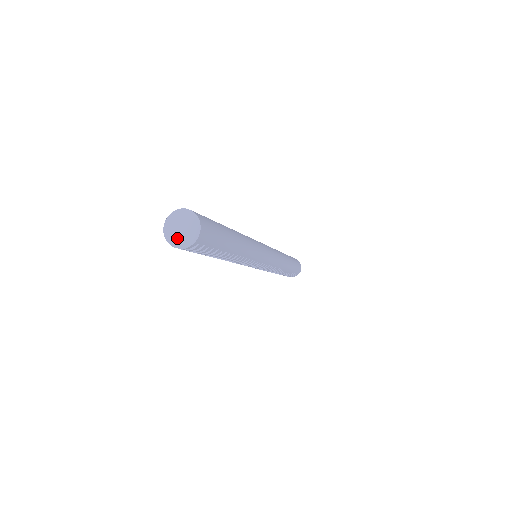
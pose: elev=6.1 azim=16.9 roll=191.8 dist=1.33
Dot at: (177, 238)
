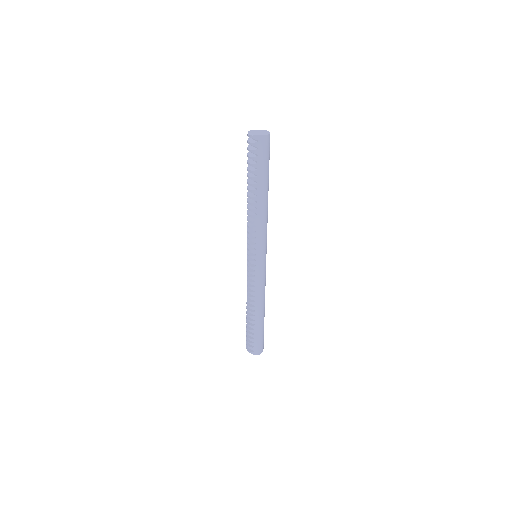
Dot at: (253, 133)
